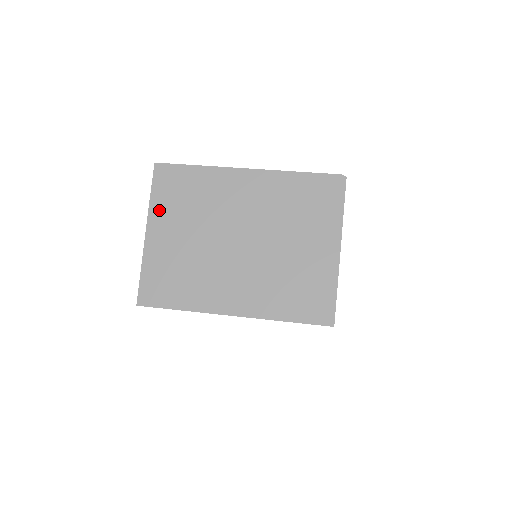
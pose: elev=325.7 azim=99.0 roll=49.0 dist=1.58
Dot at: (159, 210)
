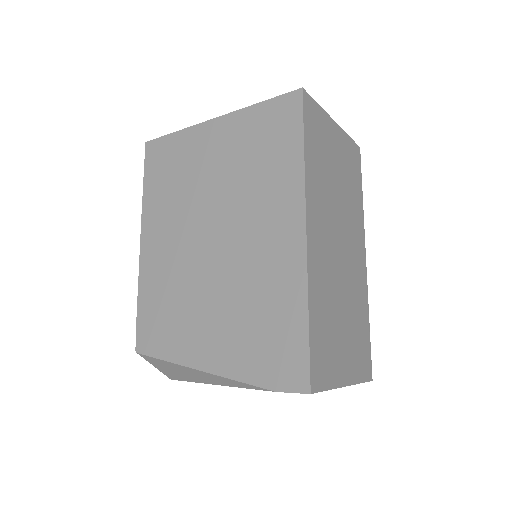
Dot at: occluded
